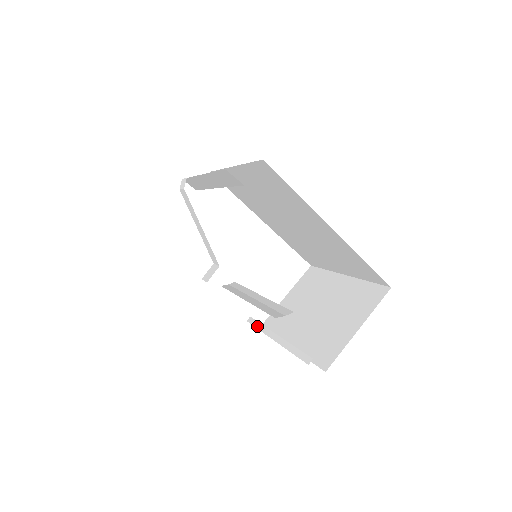
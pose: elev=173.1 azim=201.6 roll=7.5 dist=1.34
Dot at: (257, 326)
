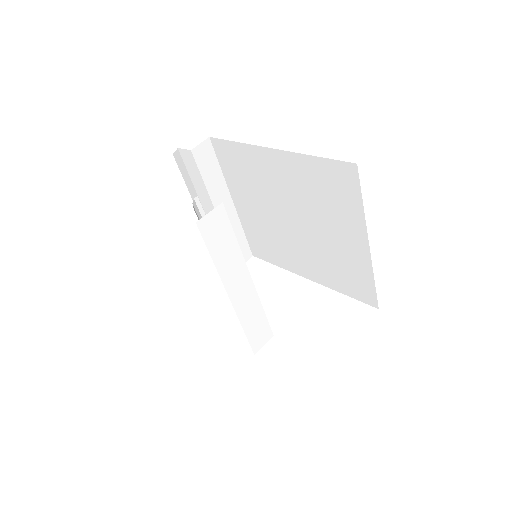
Dot at: occluded
